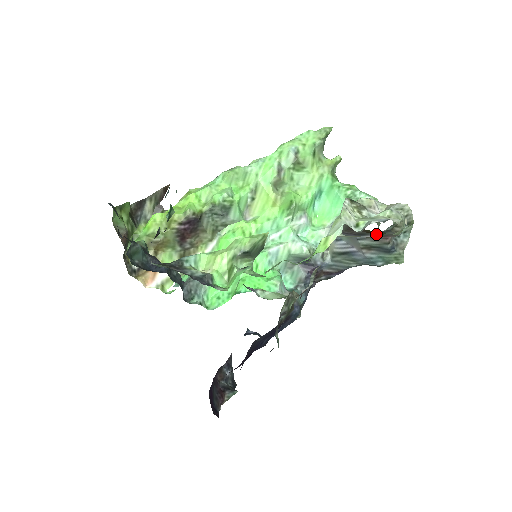
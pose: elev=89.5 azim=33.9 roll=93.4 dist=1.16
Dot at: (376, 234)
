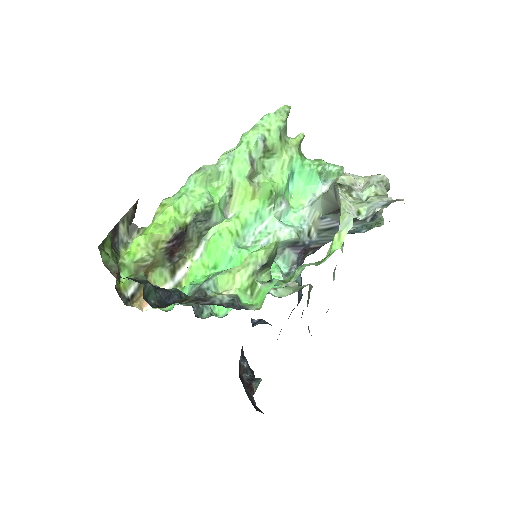
Dot at: occluded
